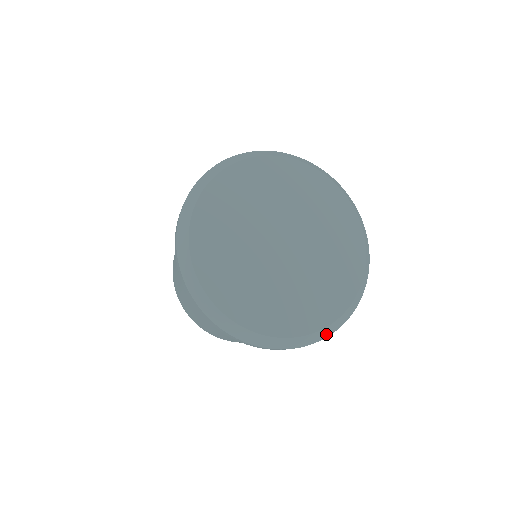
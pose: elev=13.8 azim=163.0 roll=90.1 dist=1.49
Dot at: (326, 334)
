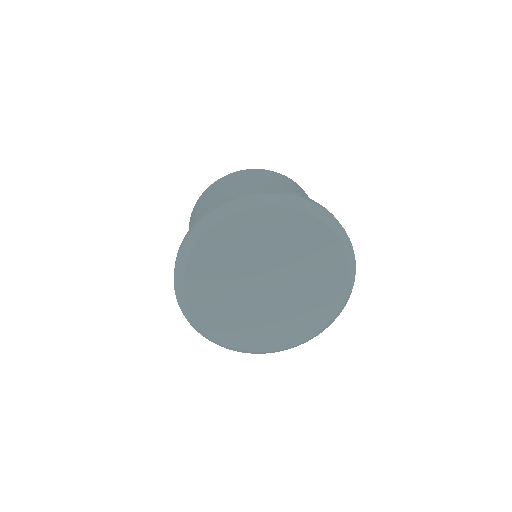
Dot at: (243, 352)
